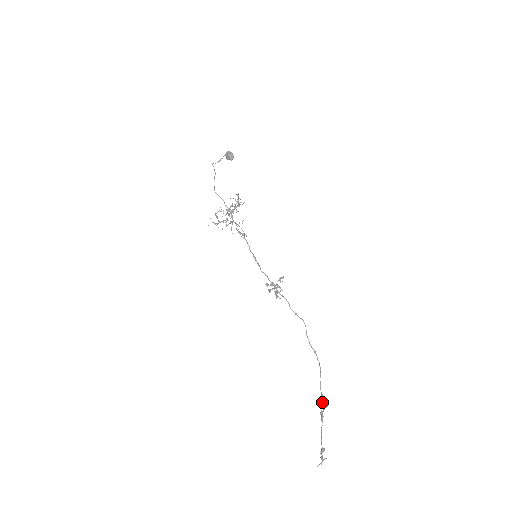
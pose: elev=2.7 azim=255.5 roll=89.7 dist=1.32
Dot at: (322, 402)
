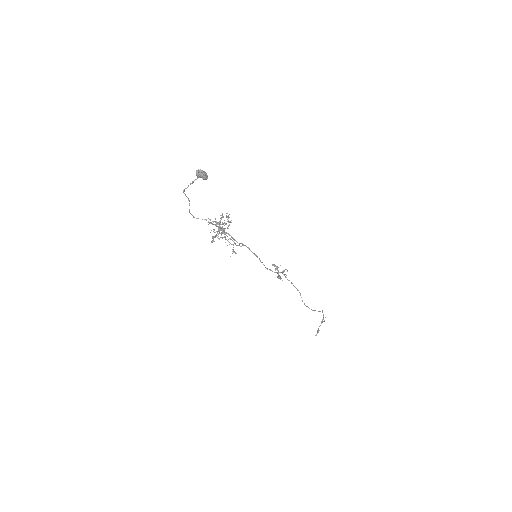
Dot at: (323, 318)
